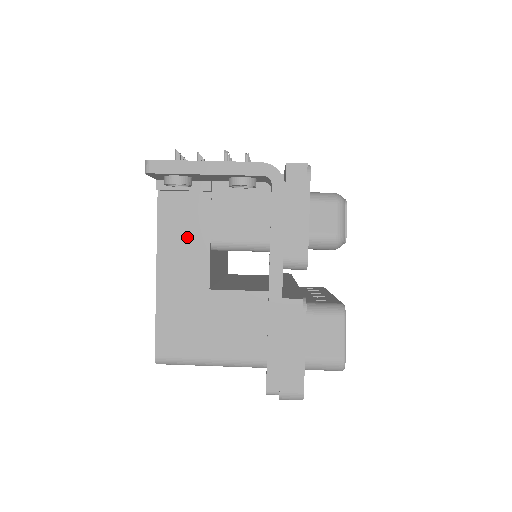
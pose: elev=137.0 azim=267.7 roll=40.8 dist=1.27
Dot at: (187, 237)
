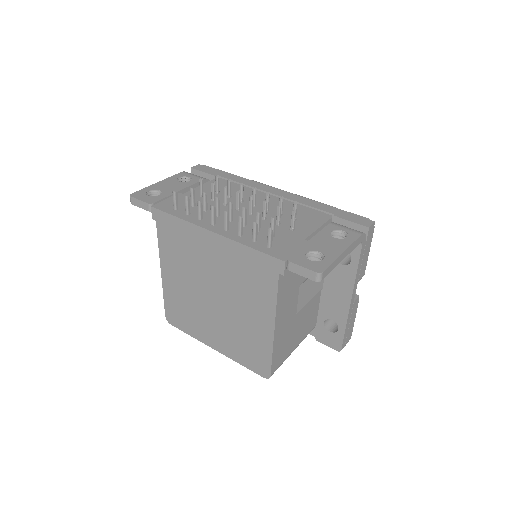
Dot at: (290, 293)
